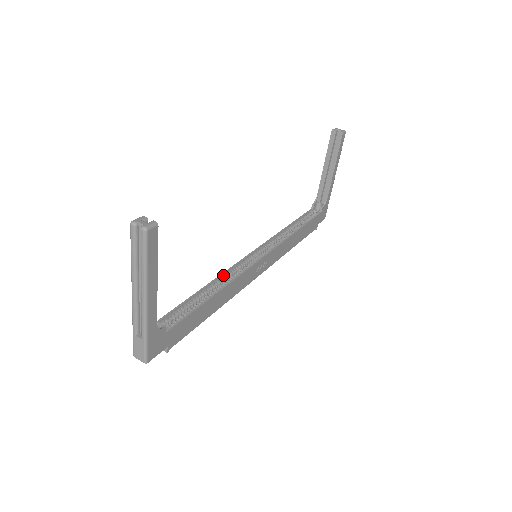
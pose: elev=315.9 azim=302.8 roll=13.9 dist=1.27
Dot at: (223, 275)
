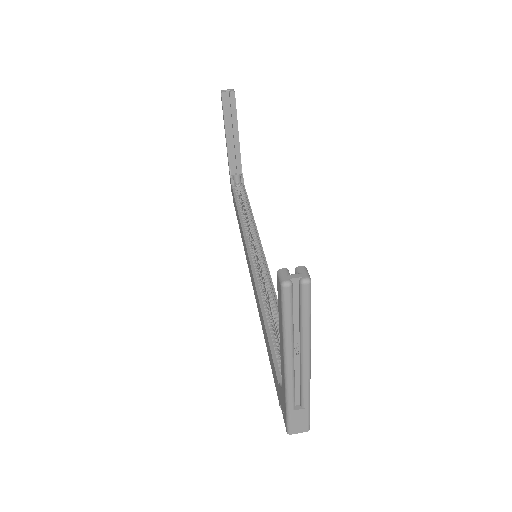
Dot at: (258, 293)
